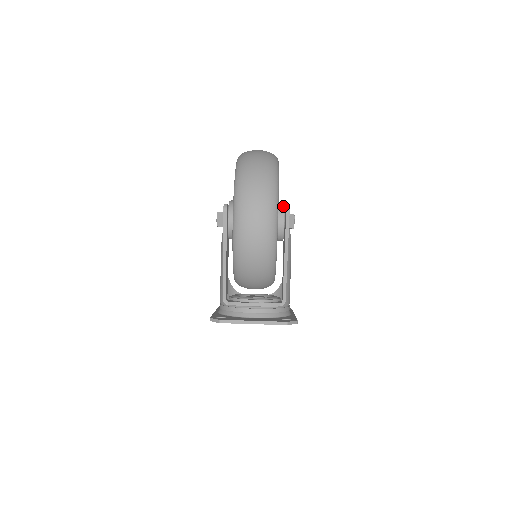
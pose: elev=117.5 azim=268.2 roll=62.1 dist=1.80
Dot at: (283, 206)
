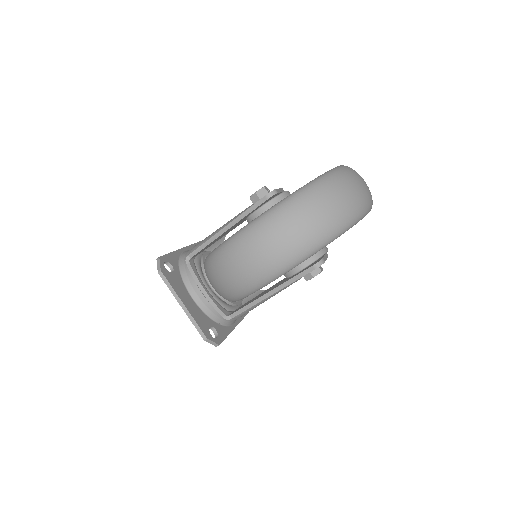
Dot at: (319, 256)
